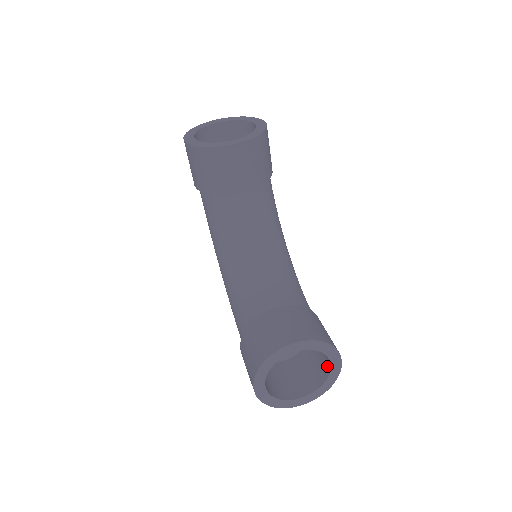
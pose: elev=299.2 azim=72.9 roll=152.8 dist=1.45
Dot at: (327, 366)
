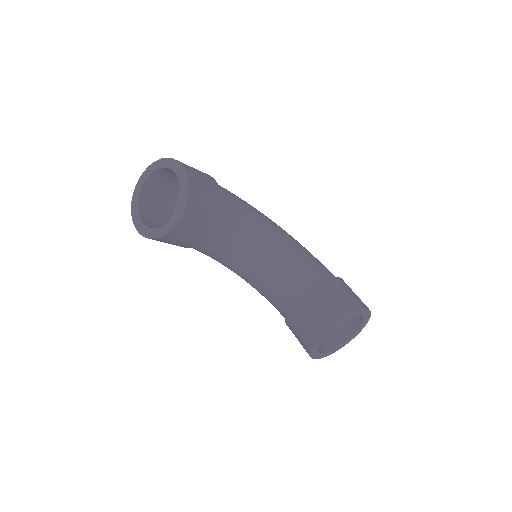
Dot at: occluded
